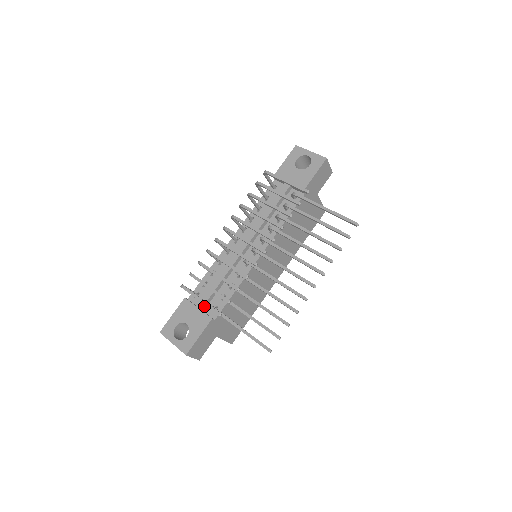
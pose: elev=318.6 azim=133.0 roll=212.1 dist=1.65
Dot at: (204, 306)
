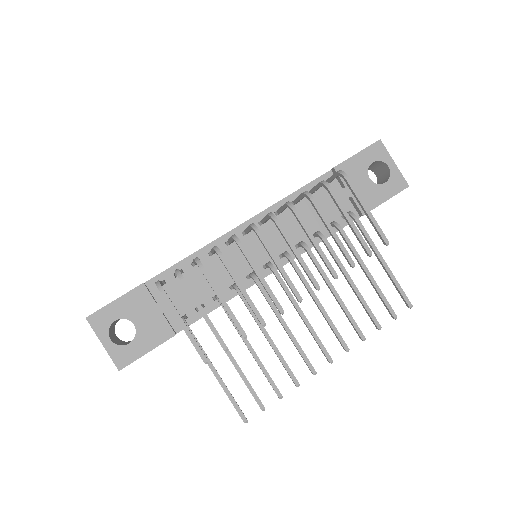
Dot at: (169, 309)
